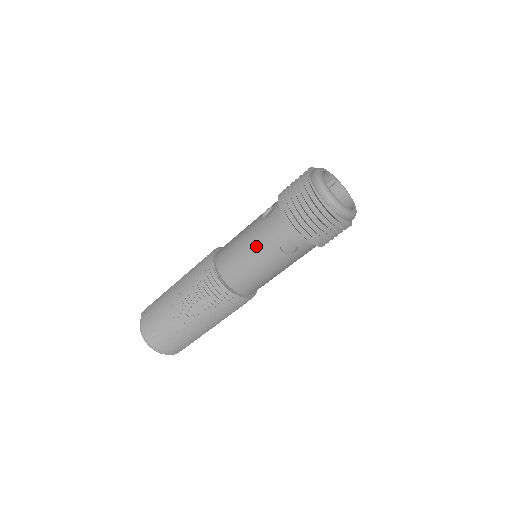
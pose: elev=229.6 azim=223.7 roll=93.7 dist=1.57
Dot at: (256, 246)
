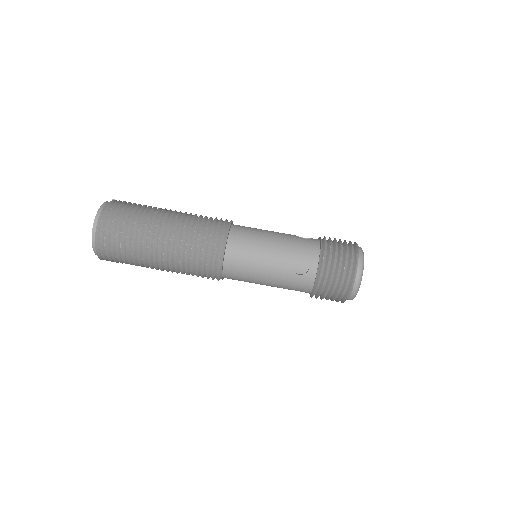
Dot at: (280, 243)
